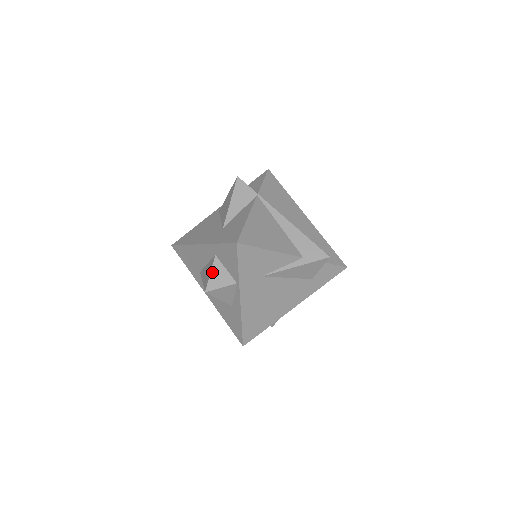
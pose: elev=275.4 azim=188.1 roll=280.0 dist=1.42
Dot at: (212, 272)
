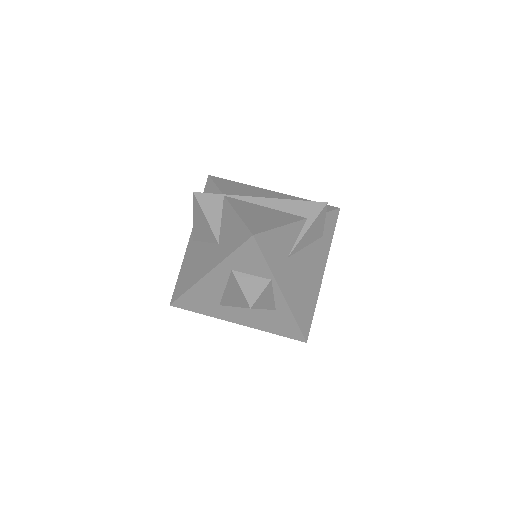
Dot at: (241, 287)
